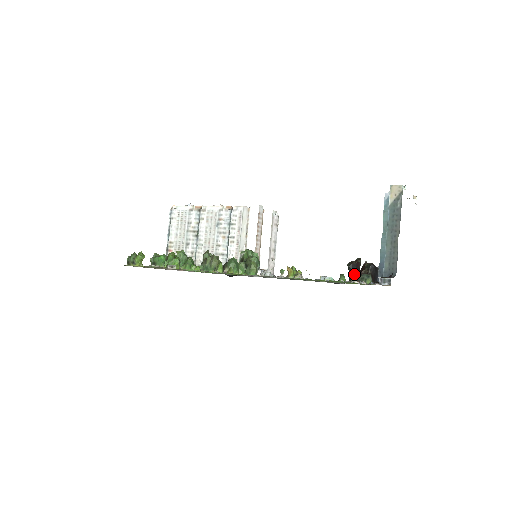
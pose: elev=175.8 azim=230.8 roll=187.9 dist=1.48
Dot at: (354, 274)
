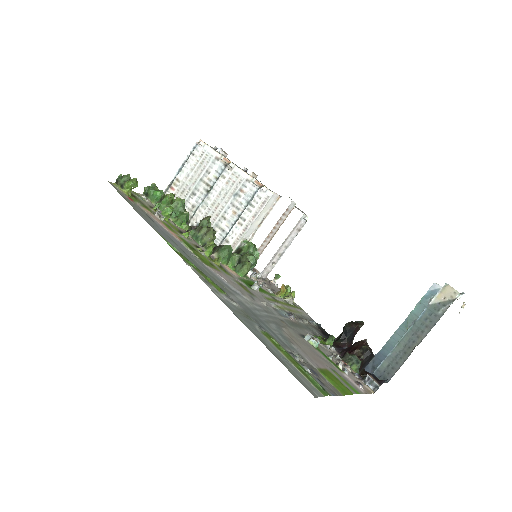
Dot at: (346, 337)
